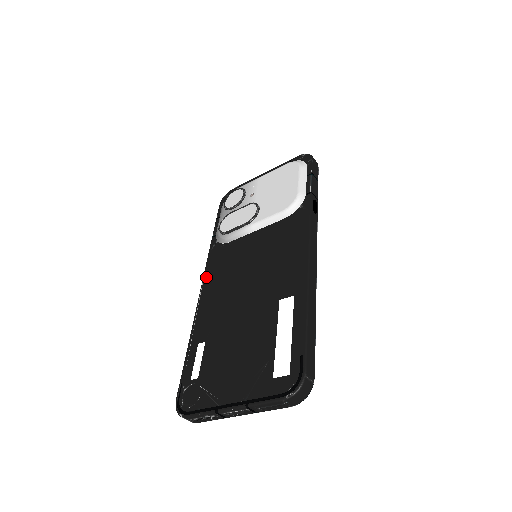
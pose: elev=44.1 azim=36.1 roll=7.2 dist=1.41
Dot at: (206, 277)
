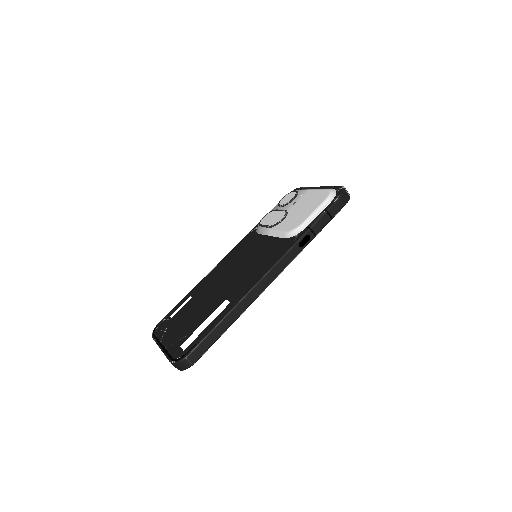
Dot at: (231, 252)
